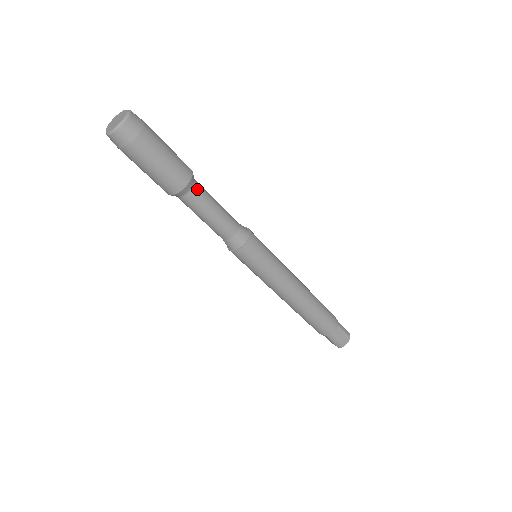
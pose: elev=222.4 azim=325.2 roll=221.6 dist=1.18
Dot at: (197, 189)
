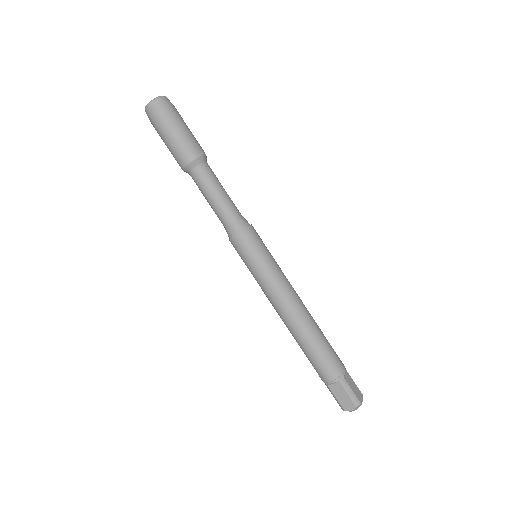
Dot at: (209, 167)
